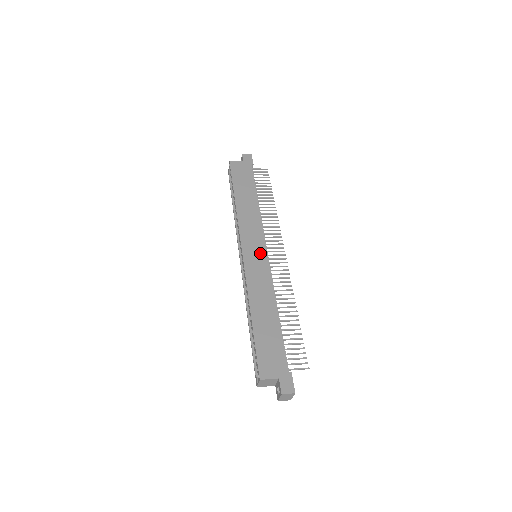
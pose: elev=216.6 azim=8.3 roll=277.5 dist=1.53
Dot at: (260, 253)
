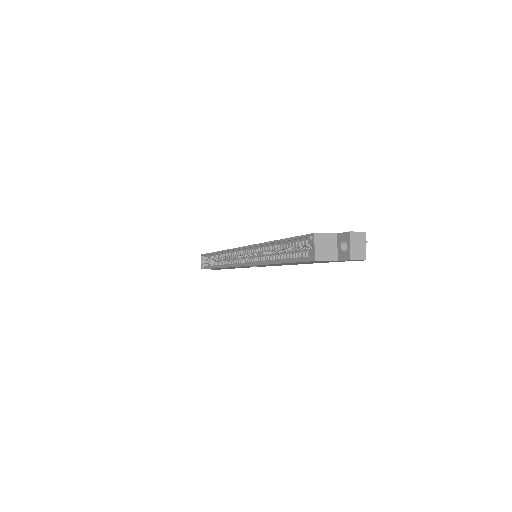
Dot at: occluded
